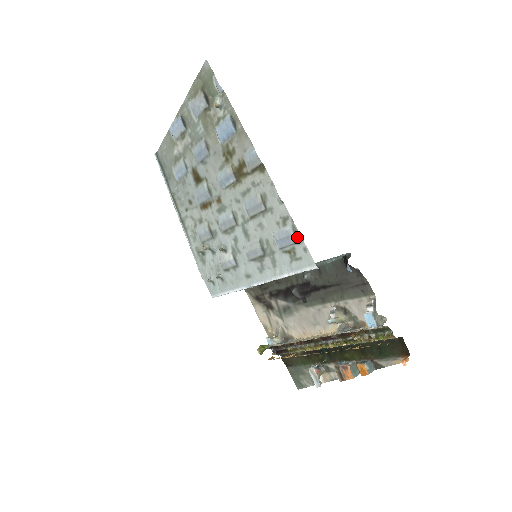
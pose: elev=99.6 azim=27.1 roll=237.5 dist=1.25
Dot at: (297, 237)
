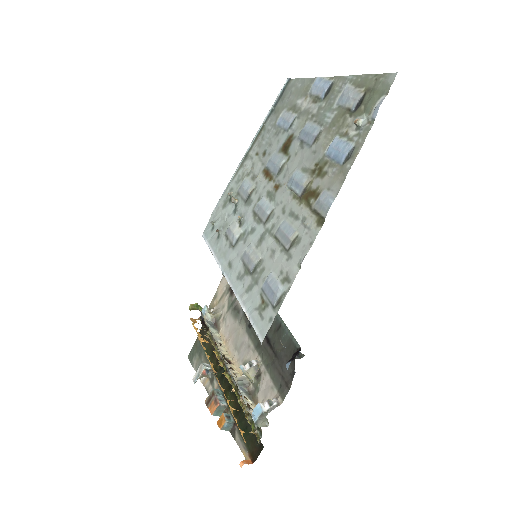
Dot at: (278, 303)
